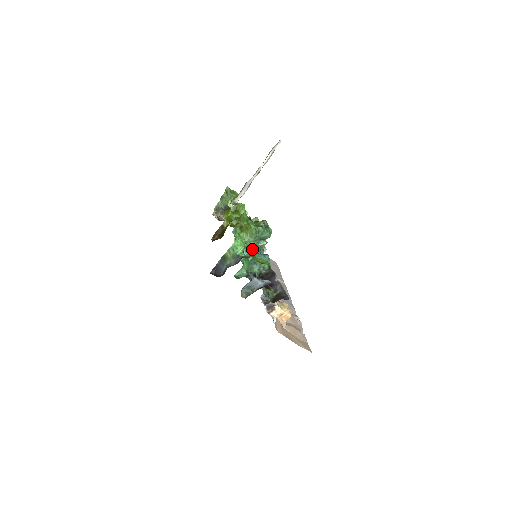
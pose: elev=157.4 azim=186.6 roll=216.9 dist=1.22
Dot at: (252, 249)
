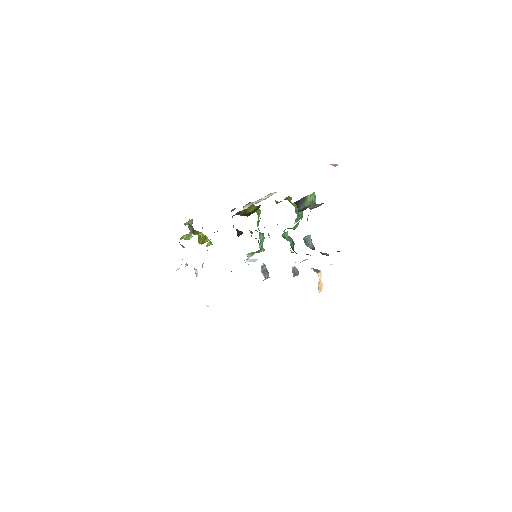
Dot at: (299, 221)
